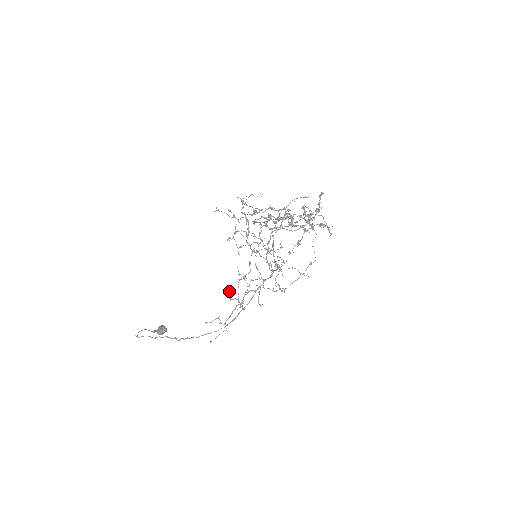
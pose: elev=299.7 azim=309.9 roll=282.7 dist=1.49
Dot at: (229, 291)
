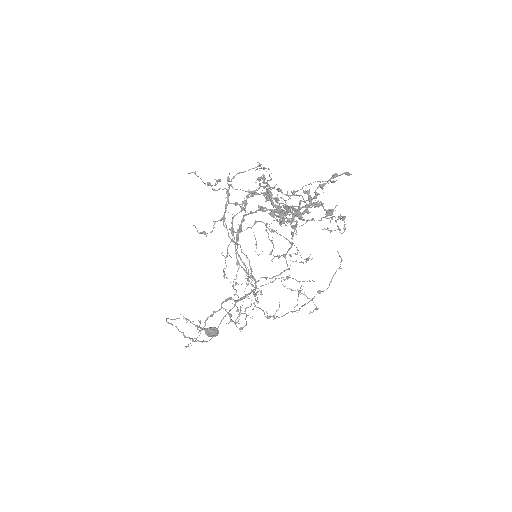
Dot at: (238, 299)
